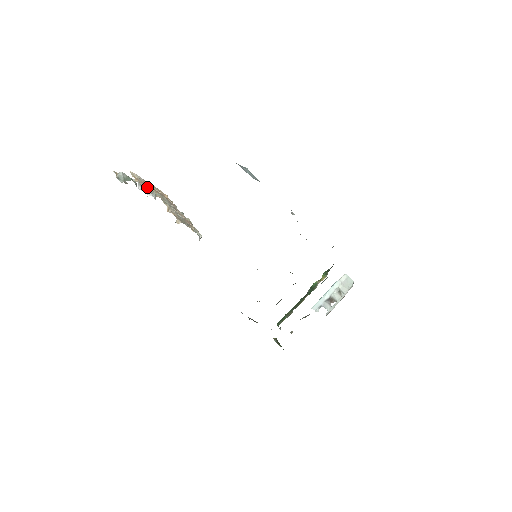
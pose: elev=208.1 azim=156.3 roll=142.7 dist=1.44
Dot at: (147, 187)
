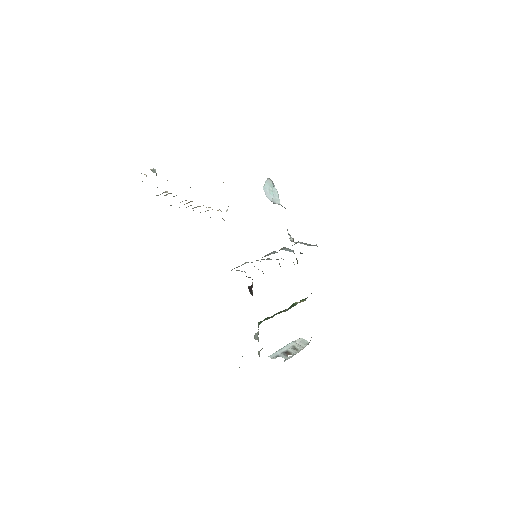
Dot at: occluded
